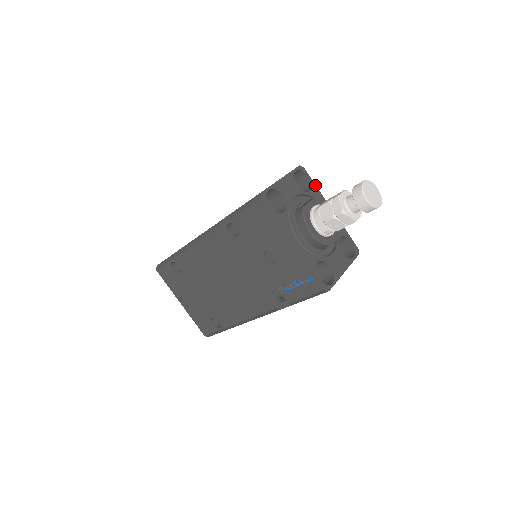
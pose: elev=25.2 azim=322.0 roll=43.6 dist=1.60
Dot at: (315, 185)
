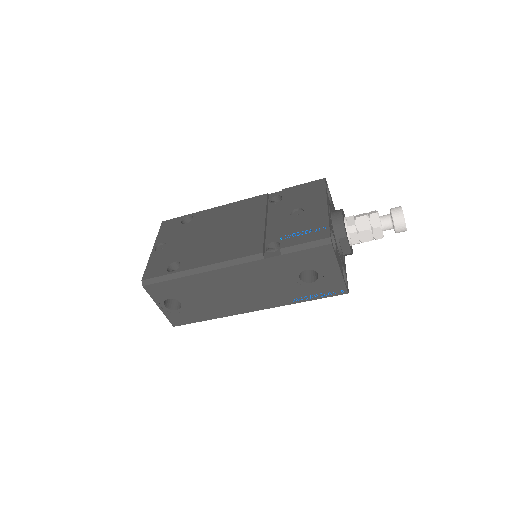
Dot at: occluded
